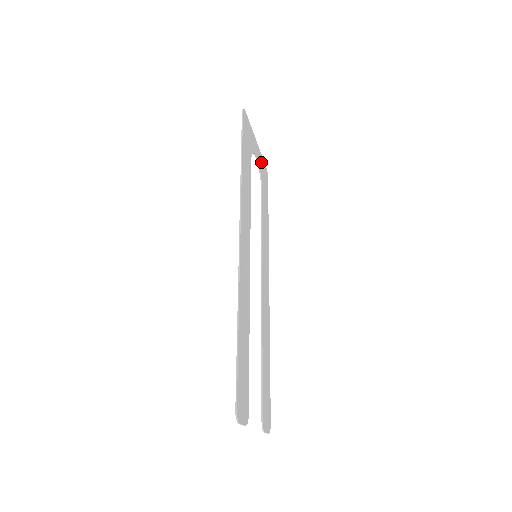
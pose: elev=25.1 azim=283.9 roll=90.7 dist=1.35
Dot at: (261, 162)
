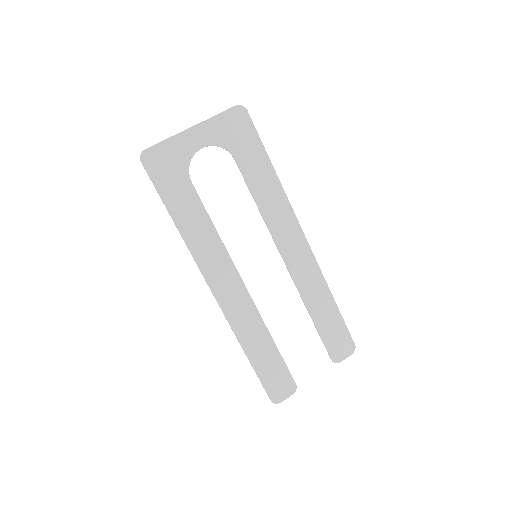
Dot at: (217, 128)
